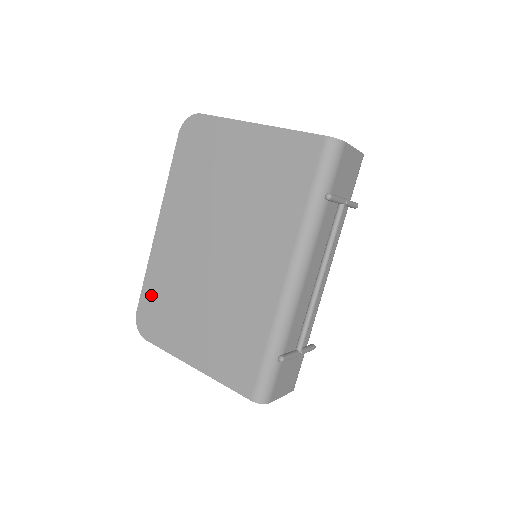
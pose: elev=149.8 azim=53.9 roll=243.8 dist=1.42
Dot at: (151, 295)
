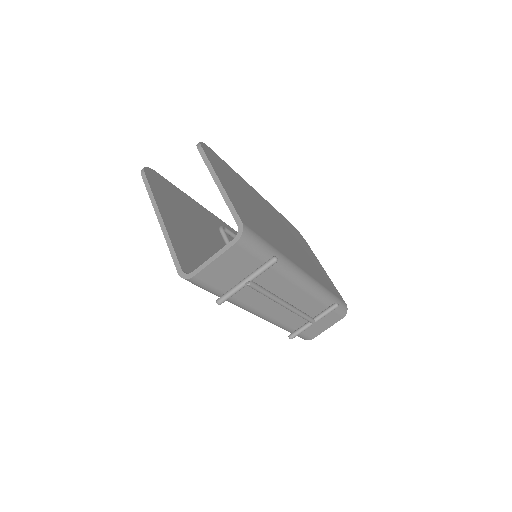
Dot at: occluded
